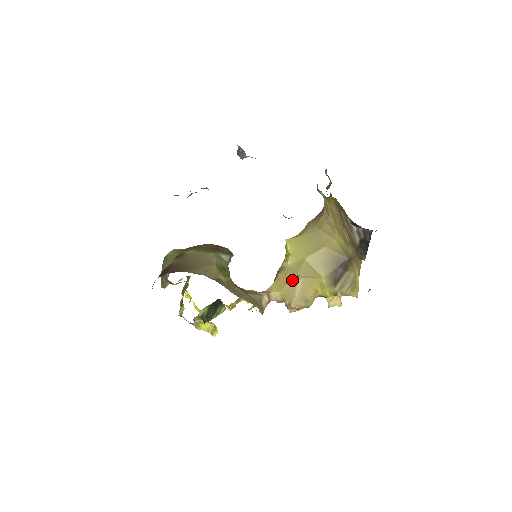
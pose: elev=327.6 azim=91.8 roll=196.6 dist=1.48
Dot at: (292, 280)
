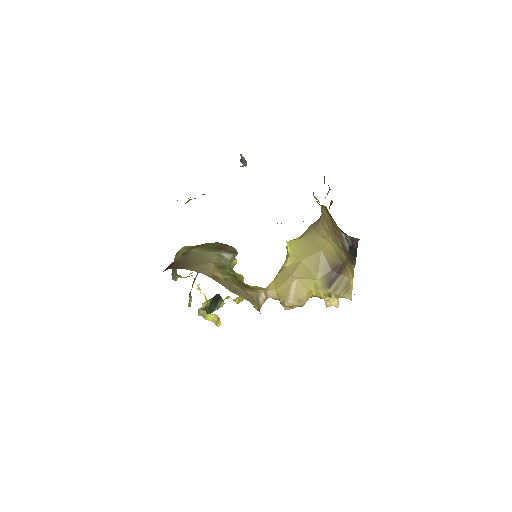
Dot at: (287, 280)
